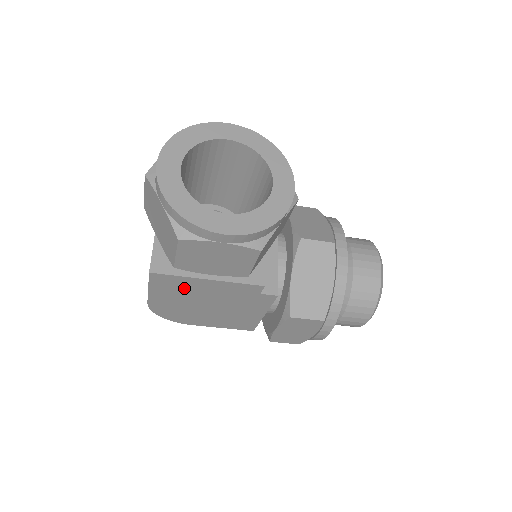
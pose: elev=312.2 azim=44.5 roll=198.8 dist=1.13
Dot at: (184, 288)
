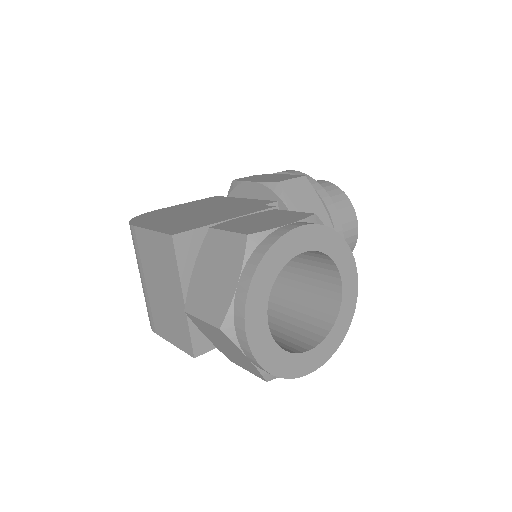
Dot at: occluded
